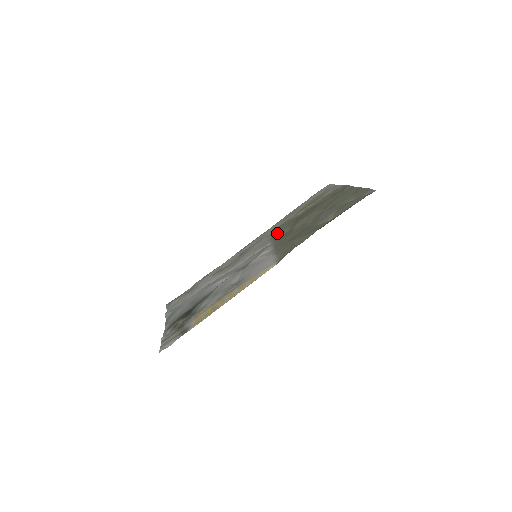
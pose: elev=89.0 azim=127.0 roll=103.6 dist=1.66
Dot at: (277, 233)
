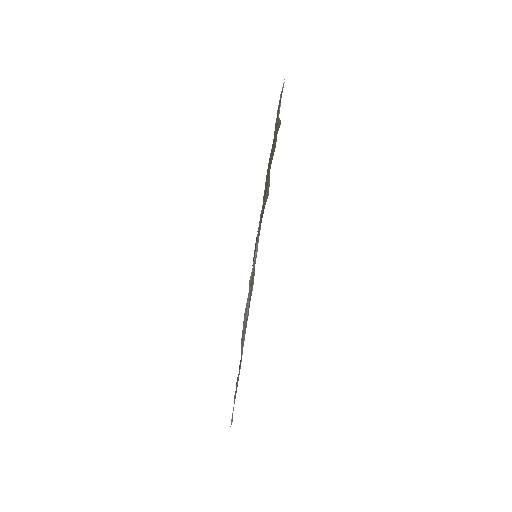
Dot at: occluded
